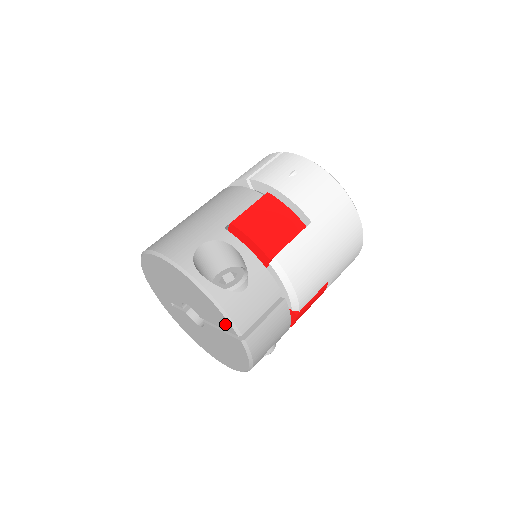
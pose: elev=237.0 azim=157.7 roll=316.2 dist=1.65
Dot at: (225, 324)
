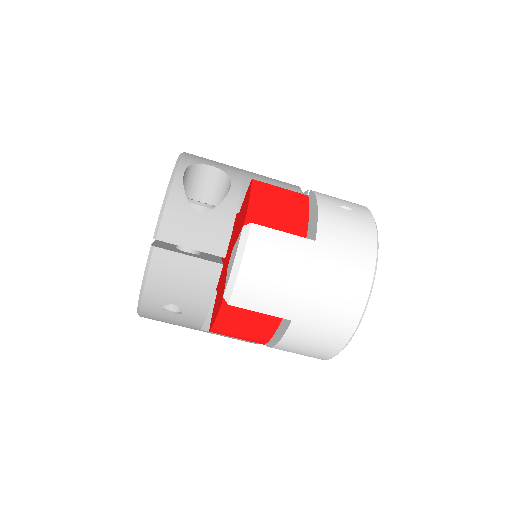
Dot at: occluded
